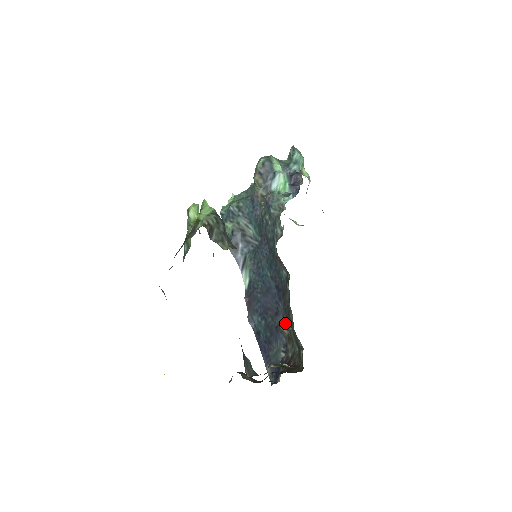
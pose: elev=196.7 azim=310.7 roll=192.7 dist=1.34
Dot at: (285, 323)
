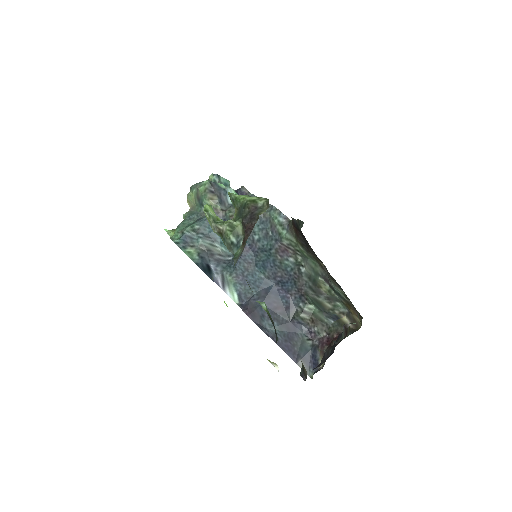
Dot at: (305, 309)
